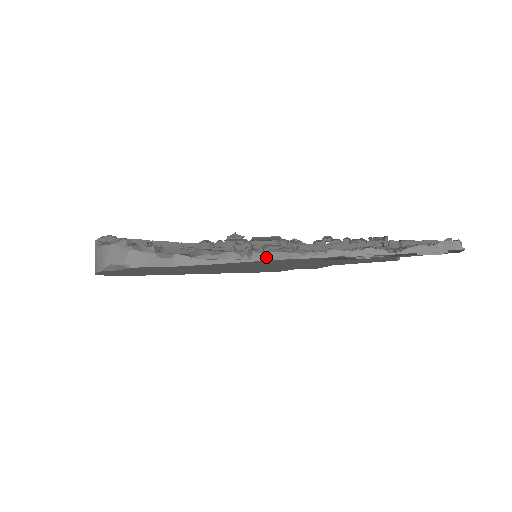
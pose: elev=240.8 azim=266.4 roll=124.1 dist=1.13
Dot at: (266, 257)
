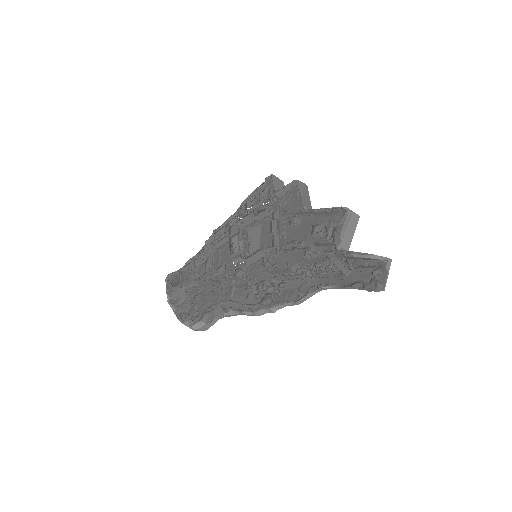
Dot at: (262, 313)
